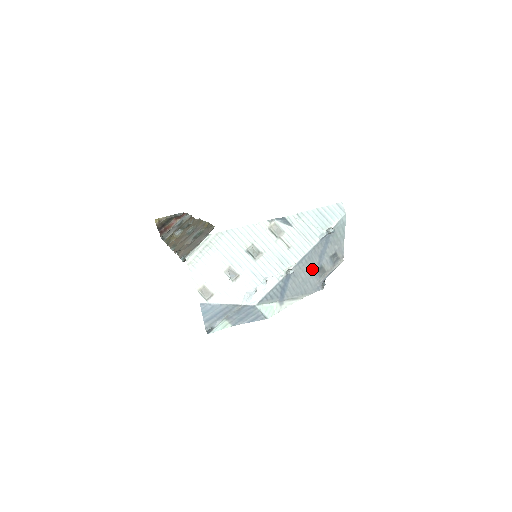
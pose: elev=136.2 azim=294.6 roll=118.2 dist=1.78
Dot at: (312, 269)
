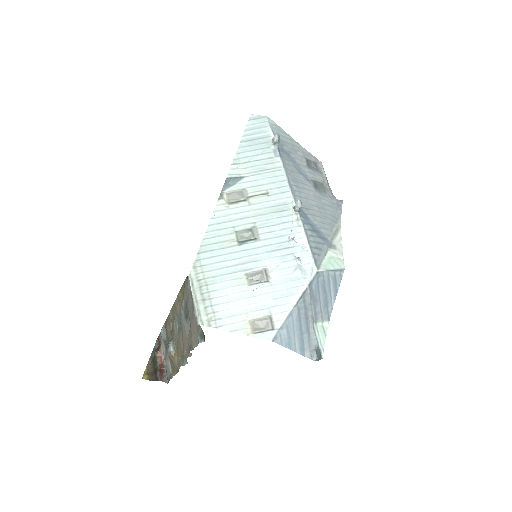
Dot at: (310, 190)
